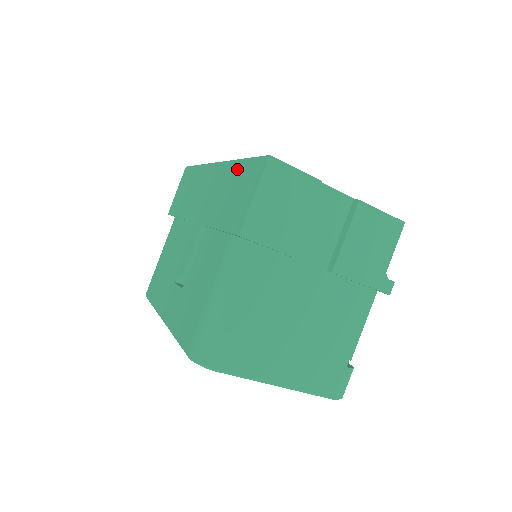
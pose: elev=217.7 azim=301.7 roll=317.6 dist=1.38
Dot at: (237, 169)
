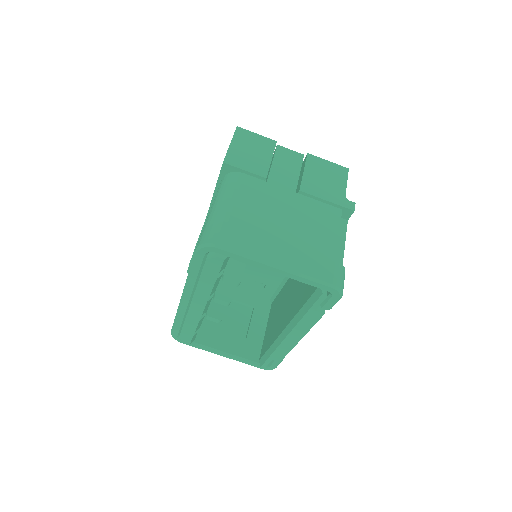
Dot at: occluded
